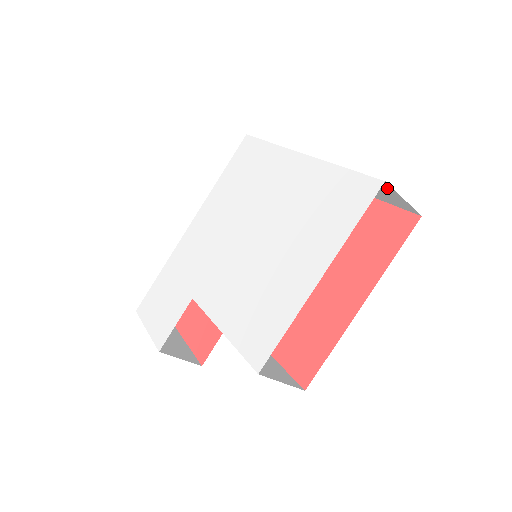
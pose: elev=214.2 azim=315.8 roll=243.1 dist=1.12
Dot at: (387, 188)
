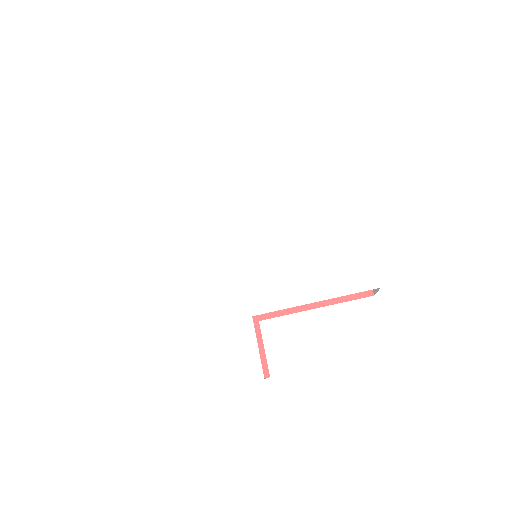
Dot at: occluded
